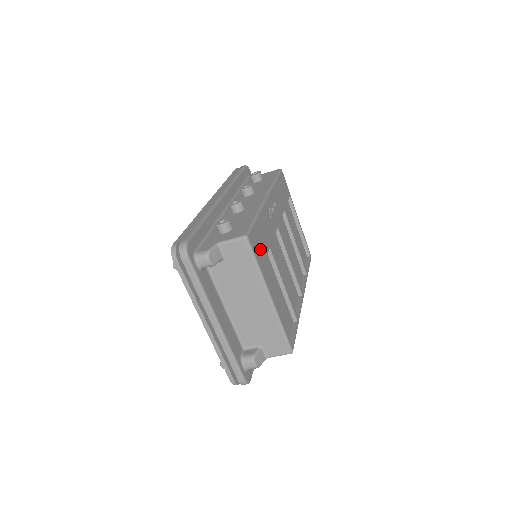
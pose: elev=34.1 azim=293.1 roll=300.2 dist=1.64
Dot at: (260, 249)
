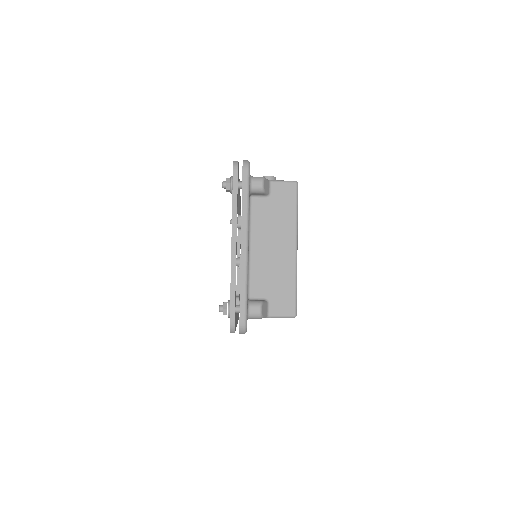
Dot at: occluded
